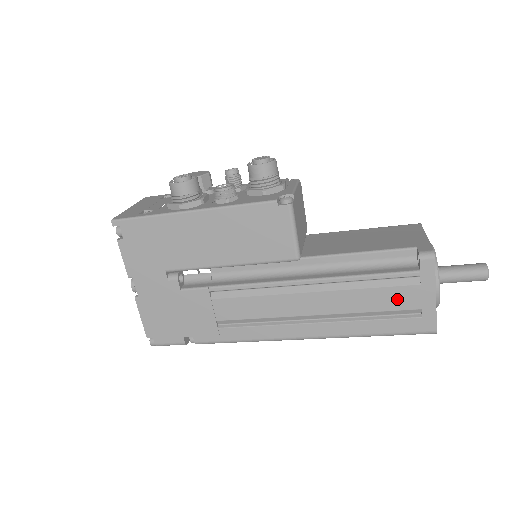
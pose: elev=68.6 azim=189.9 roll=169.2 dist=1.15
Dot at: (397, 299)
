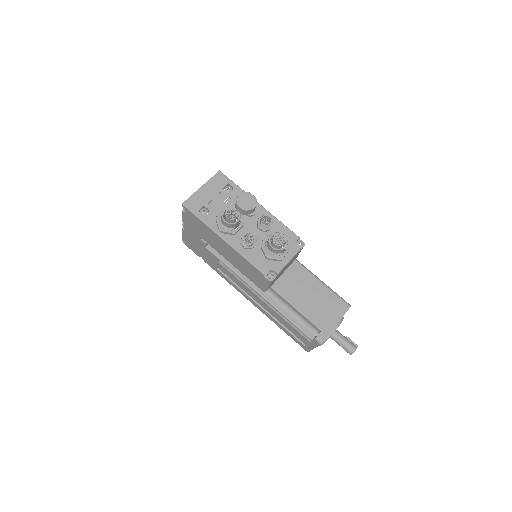
Dot at: (298, 335)
